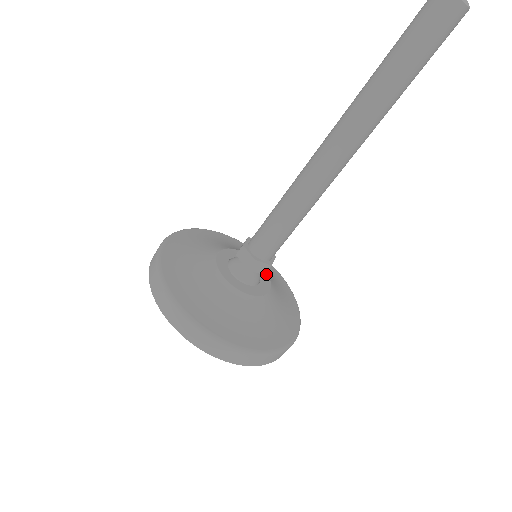
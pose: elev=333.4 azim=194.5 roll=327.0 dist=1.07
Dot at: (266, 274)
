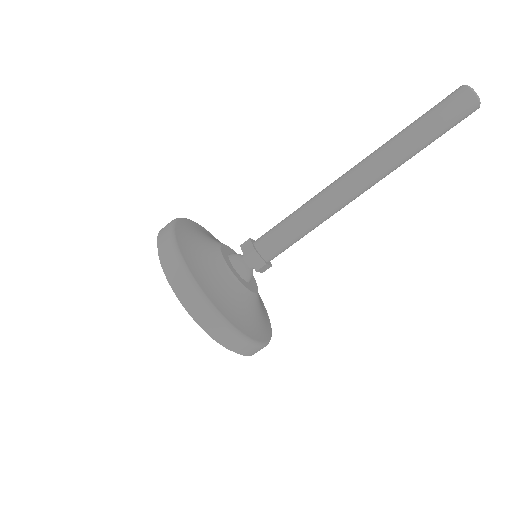
Dot at: (256, 285)
